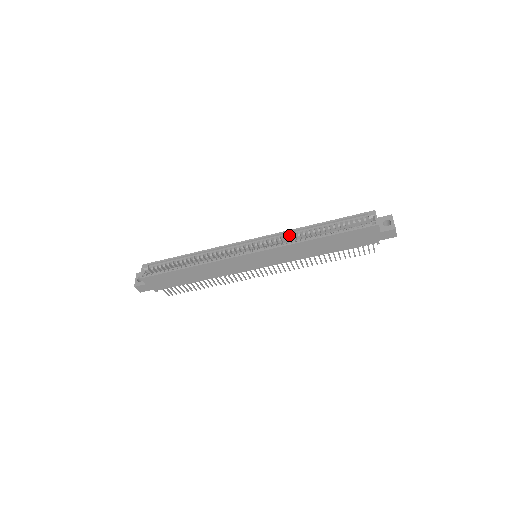
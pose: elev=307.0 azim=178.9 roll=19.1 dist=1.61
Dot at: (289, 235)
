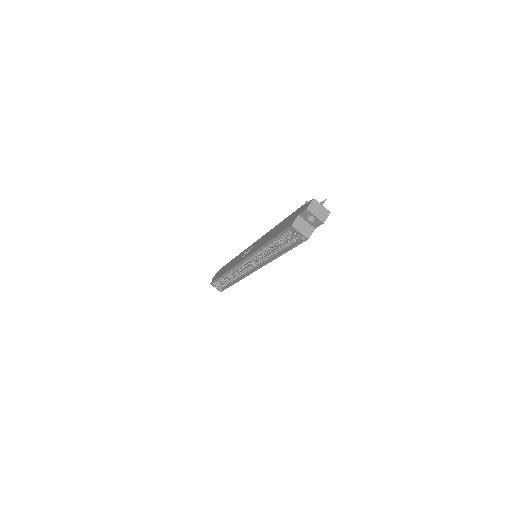
Dot at: (259, 254)
